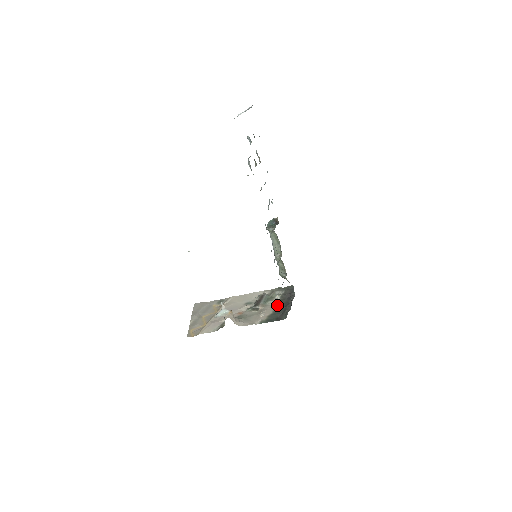
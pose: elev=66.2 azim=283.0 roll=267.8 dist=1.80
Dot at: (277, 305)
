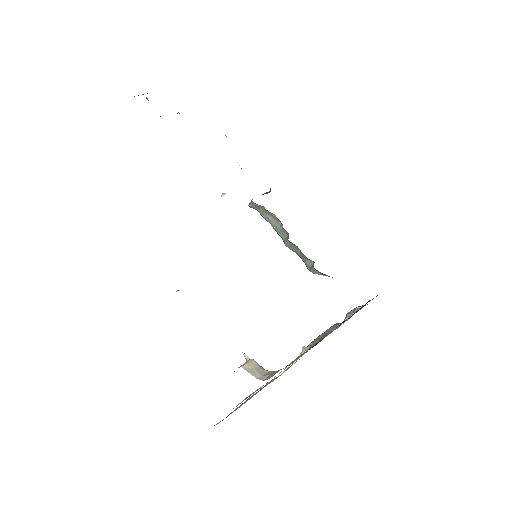
Dot at: occluded
